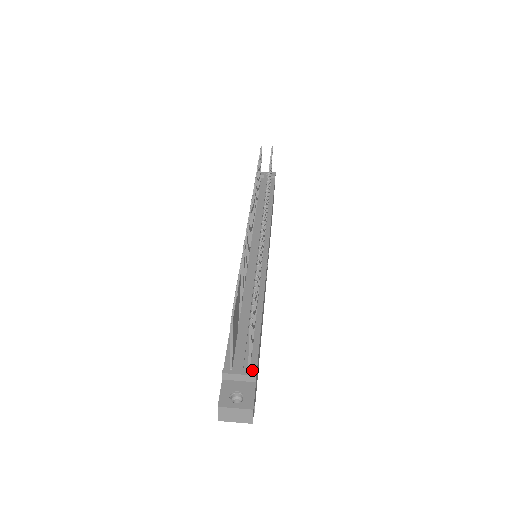
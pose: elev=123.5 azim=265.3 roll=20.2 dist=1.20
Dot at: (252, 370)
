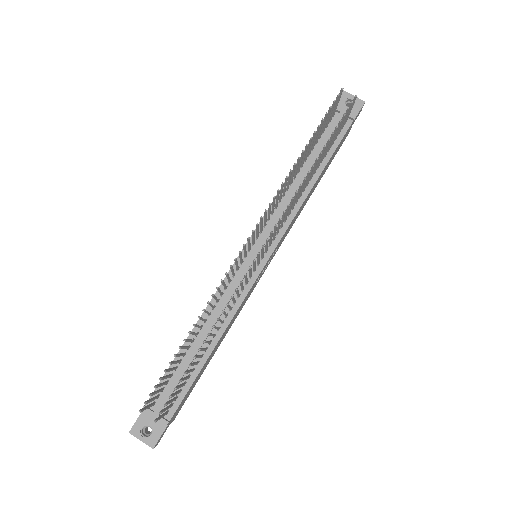
Dot at: (169, 415)
